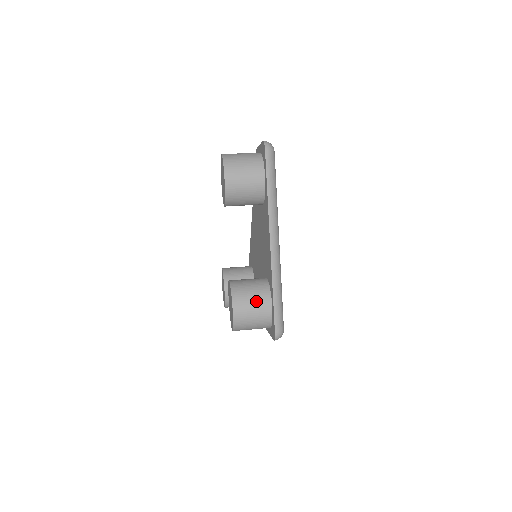
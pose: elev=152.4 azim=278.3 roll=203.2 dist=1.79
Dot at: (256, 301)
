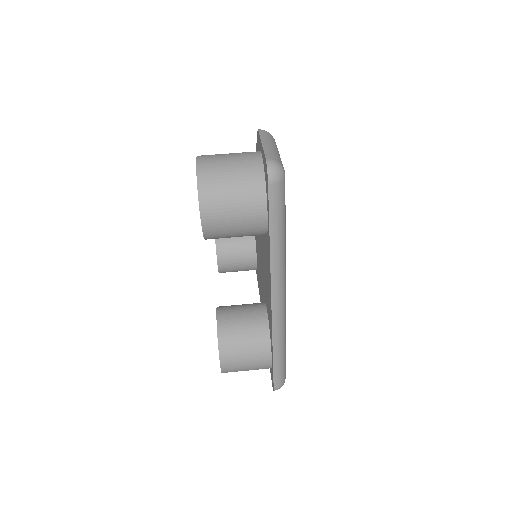
Dot at: (251, 355)
